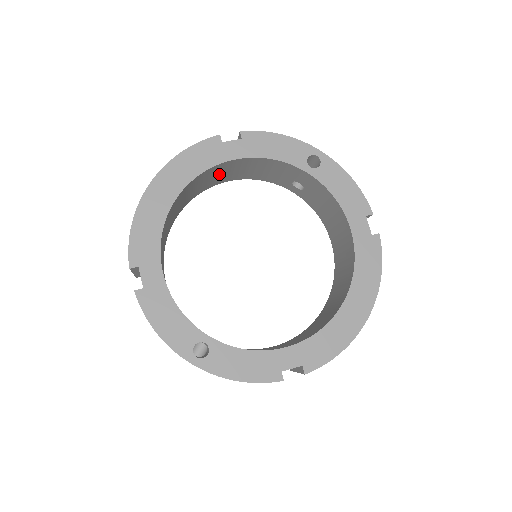
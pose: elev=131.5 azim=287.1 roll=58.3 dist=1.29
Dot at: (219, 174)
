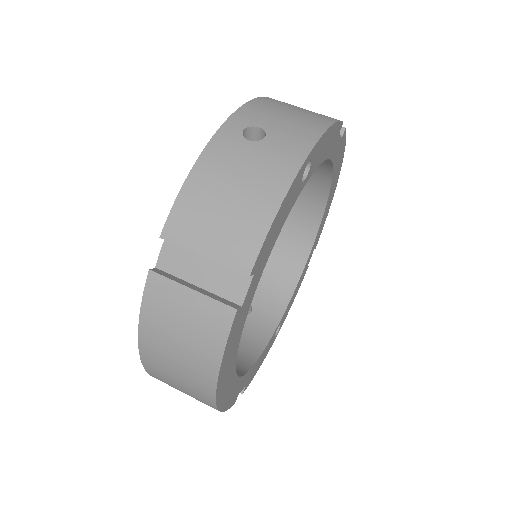
Dot at: occluded
